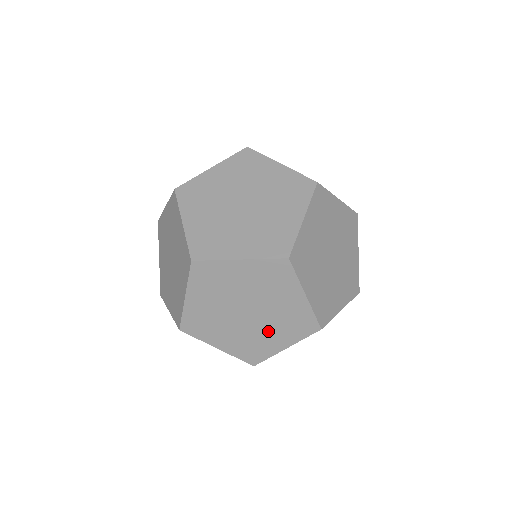
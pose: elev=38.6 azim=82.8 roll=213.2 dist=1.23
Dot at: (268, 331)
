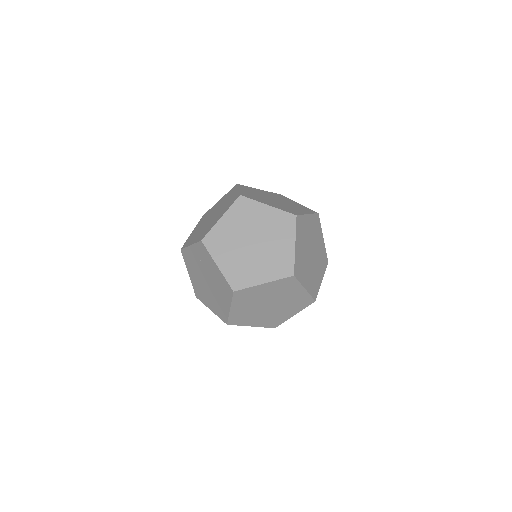
Dot at: occluded
